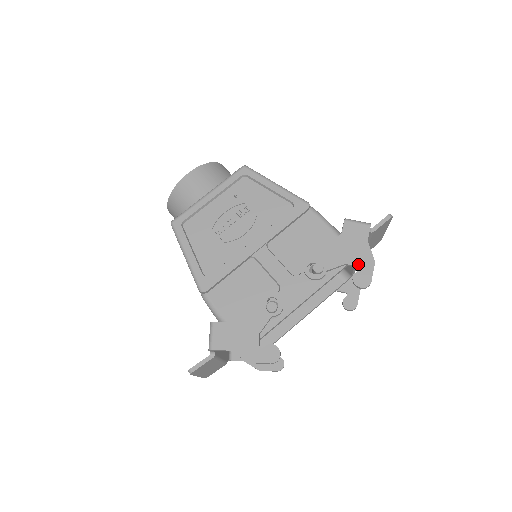
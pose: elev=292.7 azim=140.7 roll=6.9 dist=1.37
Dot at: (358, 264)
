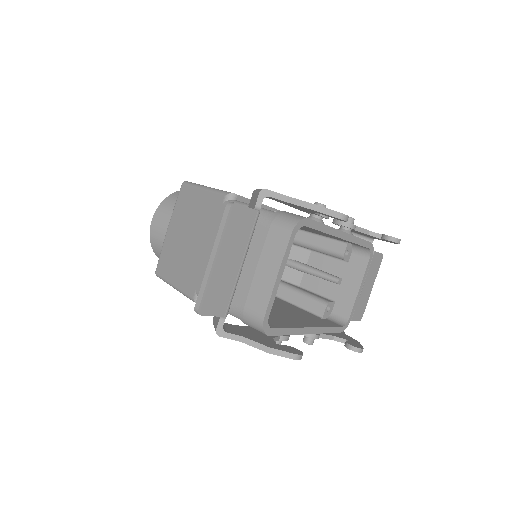
Dot at: (381, 234)
